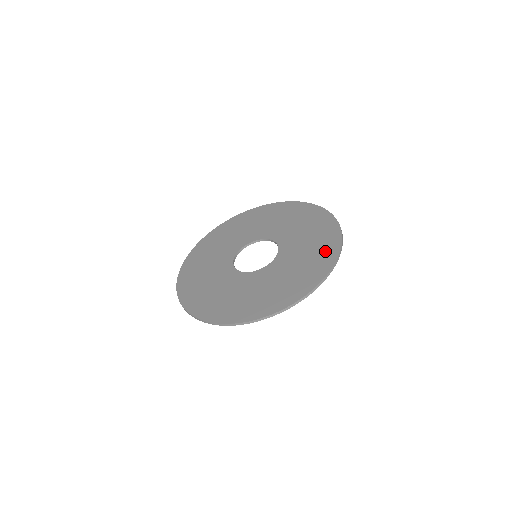
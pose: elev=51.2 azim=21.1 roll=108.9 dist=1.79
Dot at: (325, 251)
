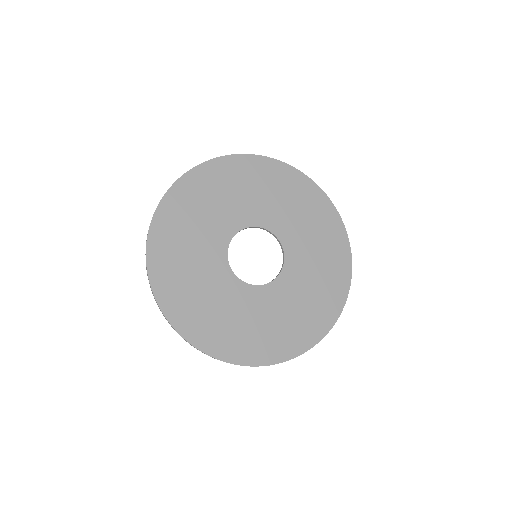
Dot at: (338, 260)
